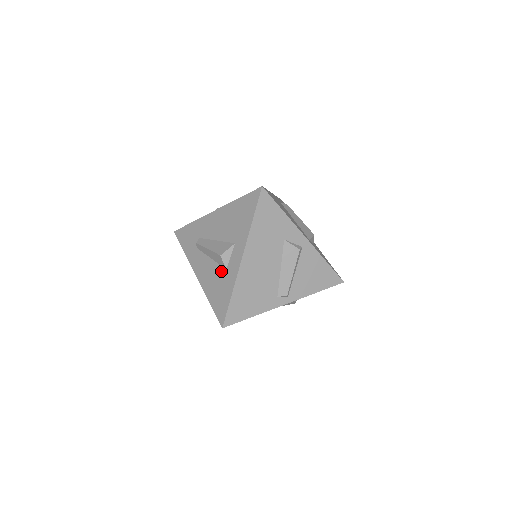
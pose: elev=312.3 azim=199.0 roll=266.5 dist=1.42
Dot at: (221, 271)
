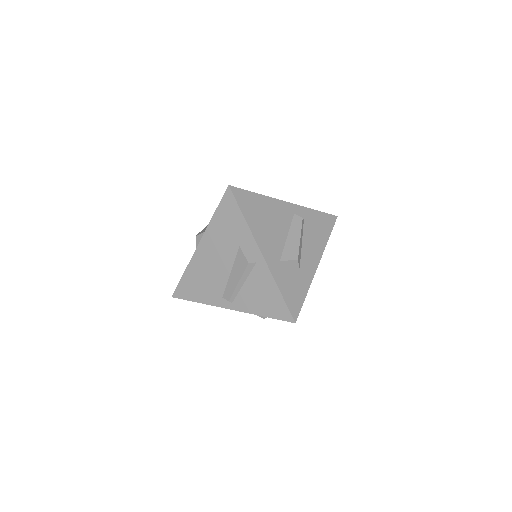
Dot at: occluded
